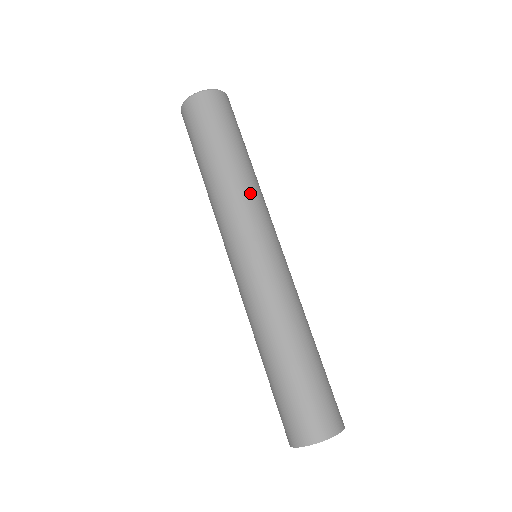
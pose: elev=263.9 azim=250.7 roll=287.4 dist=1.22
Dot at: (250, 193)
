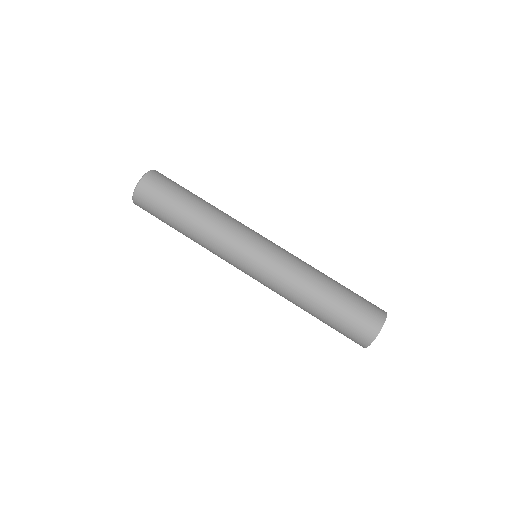
Dot at: (229, 216)
